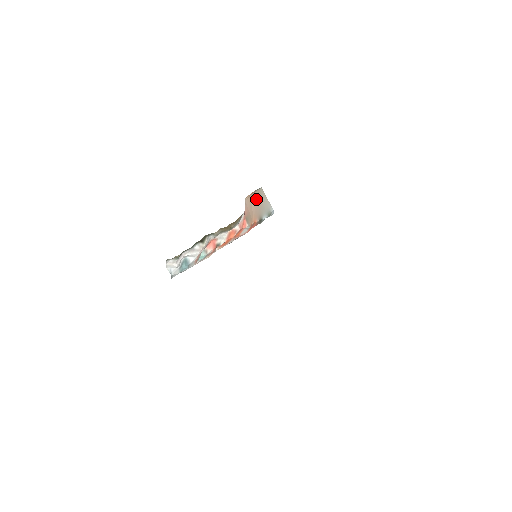
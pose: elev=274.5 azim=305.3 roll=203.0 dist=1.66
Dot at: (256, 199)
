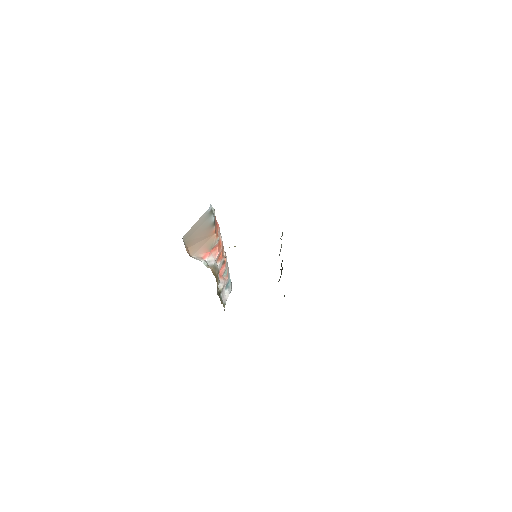
Dot at: (193, 240)
